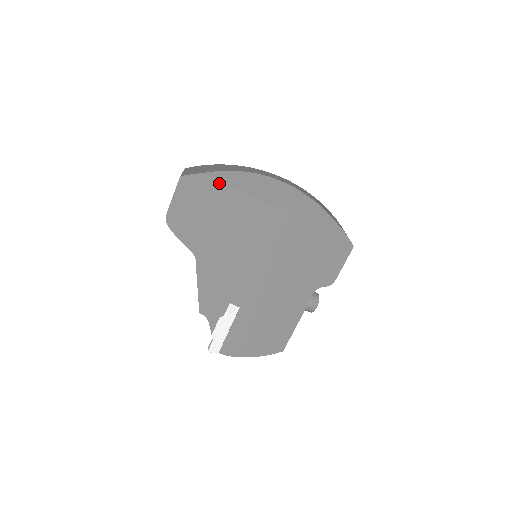
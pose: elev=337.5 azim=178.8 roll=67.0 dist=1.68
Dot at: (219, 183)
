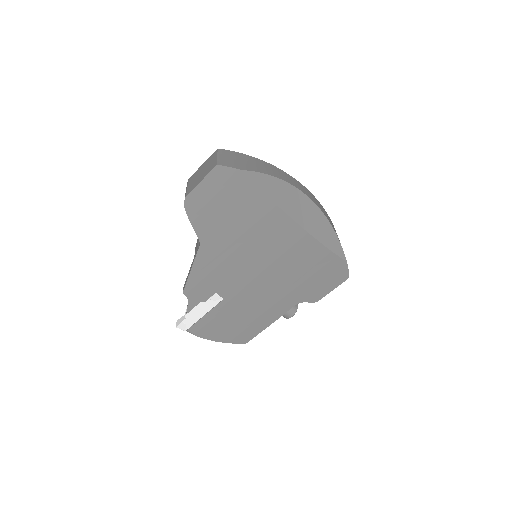
Dot at: (254, 185)
